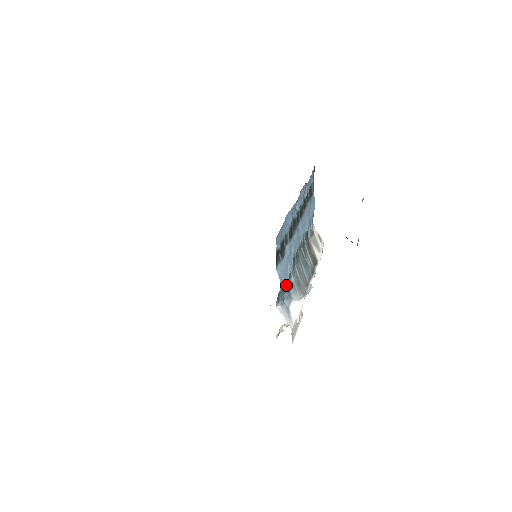
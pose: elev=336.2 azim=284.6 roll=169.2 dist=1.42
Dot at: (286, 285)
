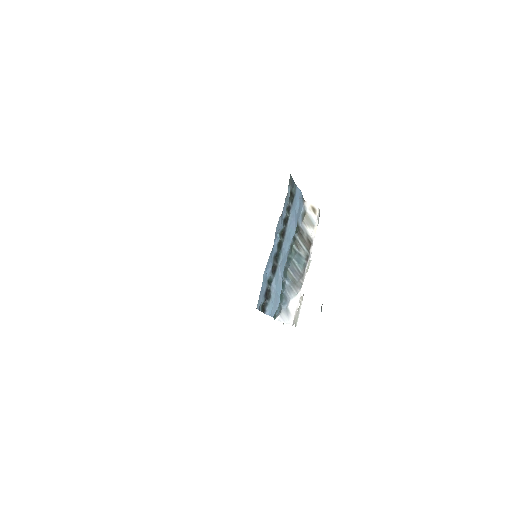
Dot at: (281, 296)
